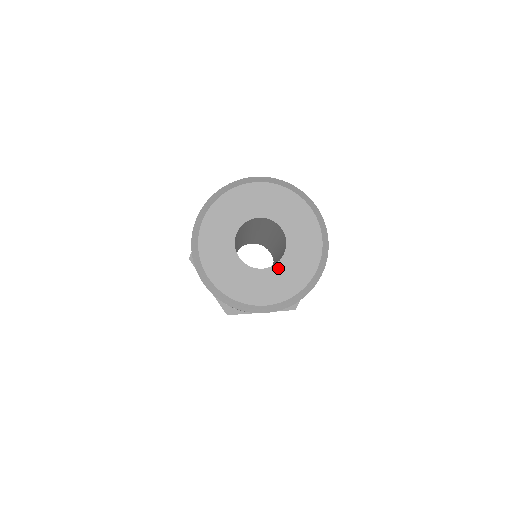
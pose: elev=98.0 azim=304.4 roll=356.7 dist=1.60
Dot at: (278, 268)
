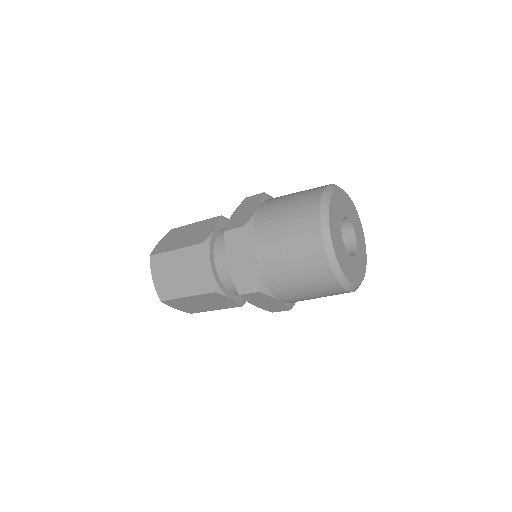
Dot at: (358, 246)
